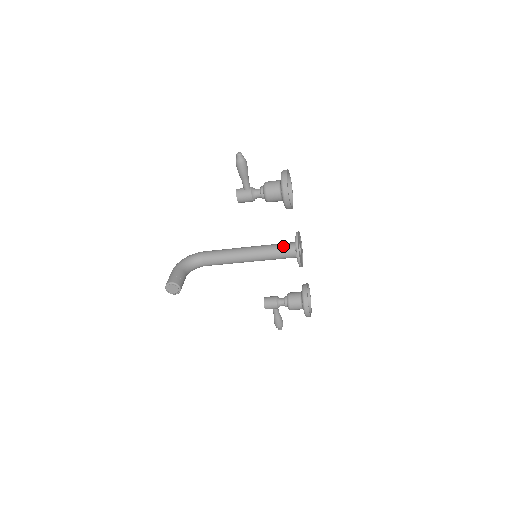
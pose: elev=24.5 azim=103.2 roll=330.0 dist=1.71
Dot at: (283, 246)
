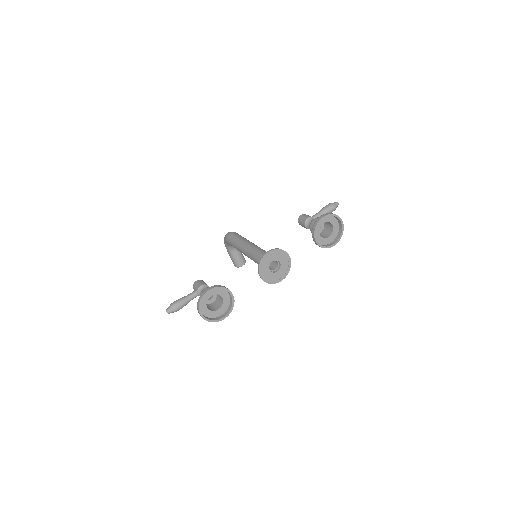
Dot at: occluded
